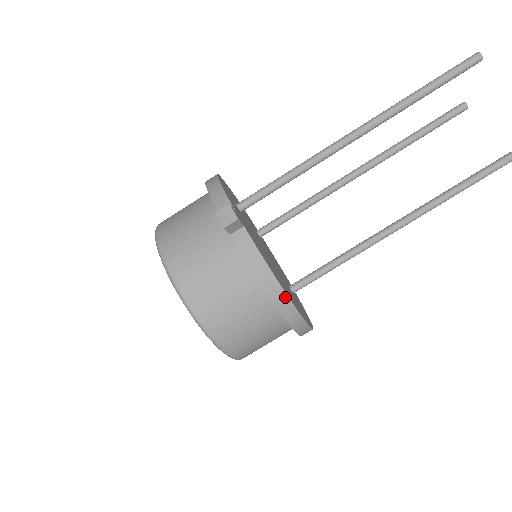
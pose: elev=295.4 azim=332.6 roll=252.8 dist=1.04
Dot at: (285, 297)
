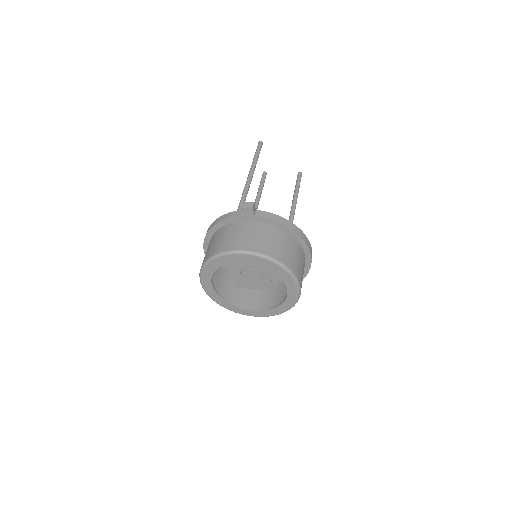
Dot at: (296, 227)
